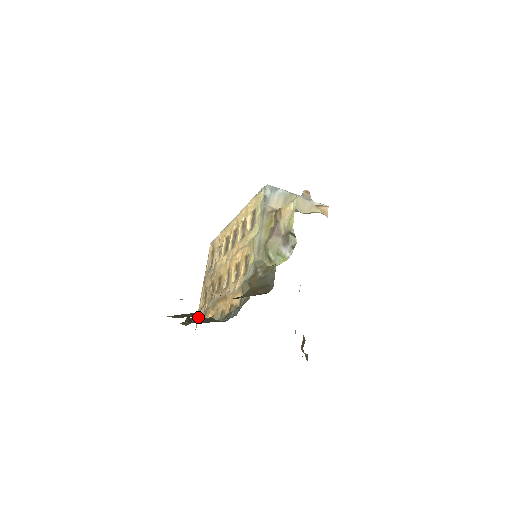
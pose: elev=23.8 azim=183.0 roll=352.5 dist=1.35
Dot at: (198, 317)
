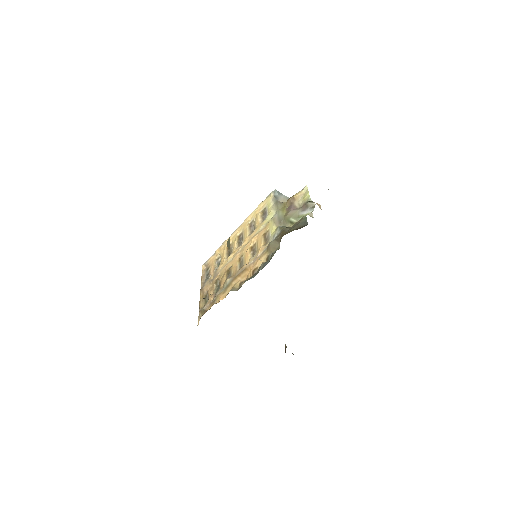
Dot at: occluded
